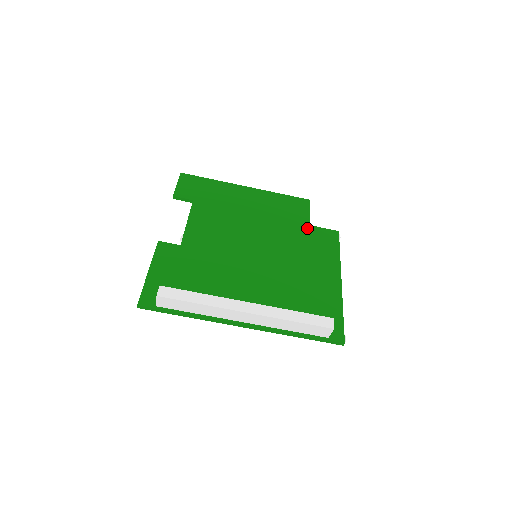
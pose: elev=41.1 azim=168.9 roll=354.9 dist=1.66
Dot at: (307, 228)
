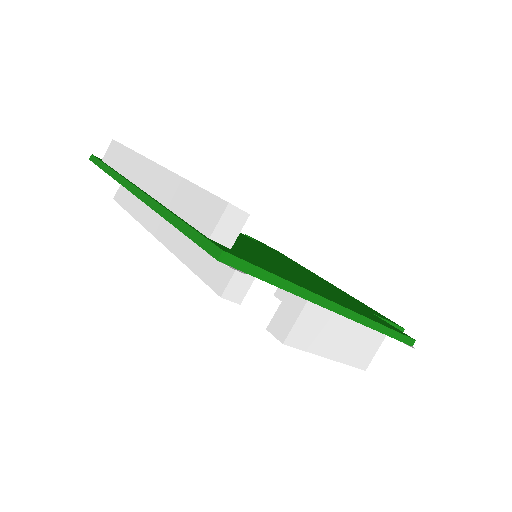
Dot at: (363, 308)
